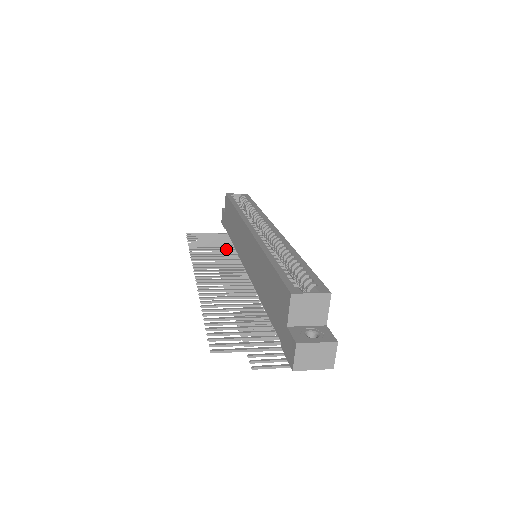
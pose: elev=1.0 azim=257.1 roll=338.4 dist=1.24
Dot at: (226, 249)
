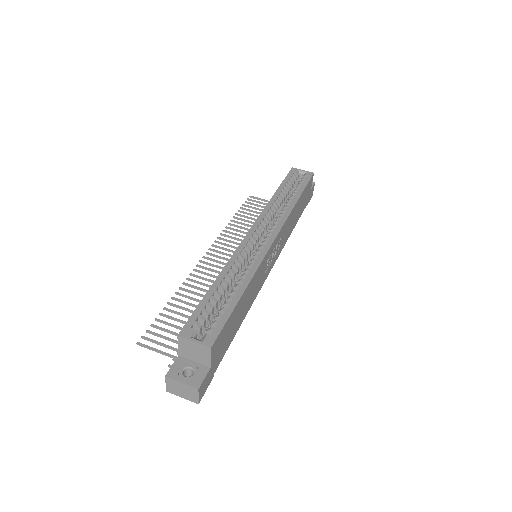
Dot at: occluded
